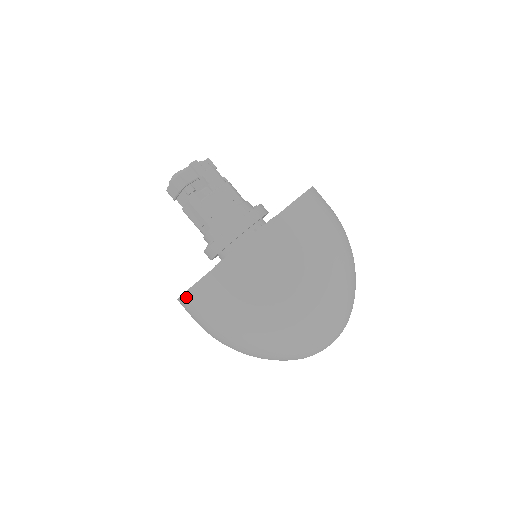
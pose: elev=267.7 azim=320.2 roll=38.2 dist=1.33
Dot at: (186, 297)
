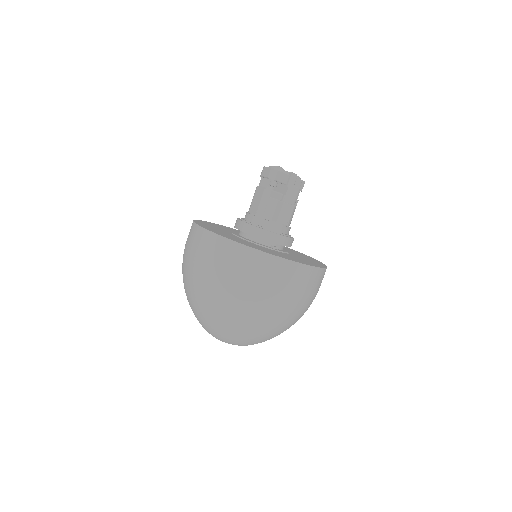
Dot at: (198, 228)
